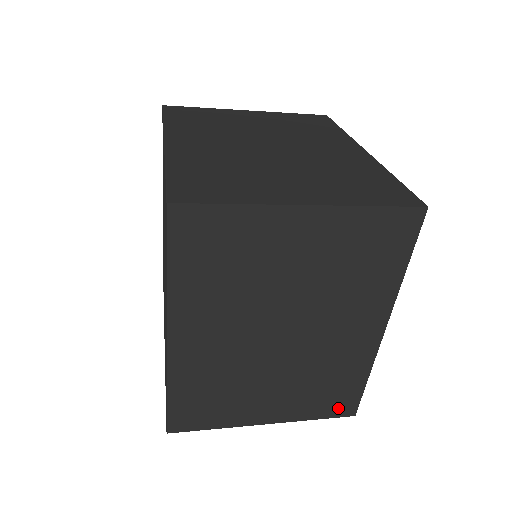
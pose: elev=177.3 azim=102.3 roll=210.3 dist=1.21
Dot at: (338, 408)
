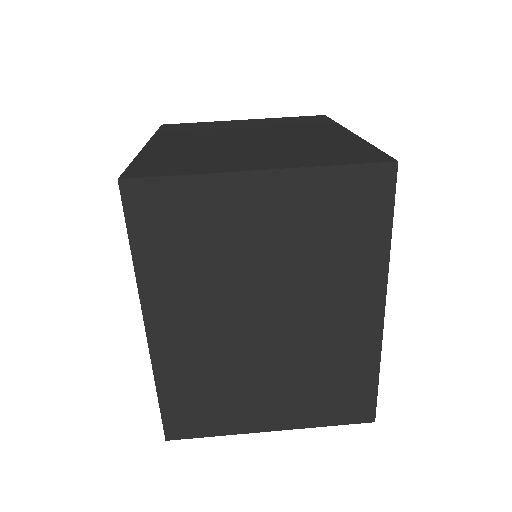
Dot at: occluded
